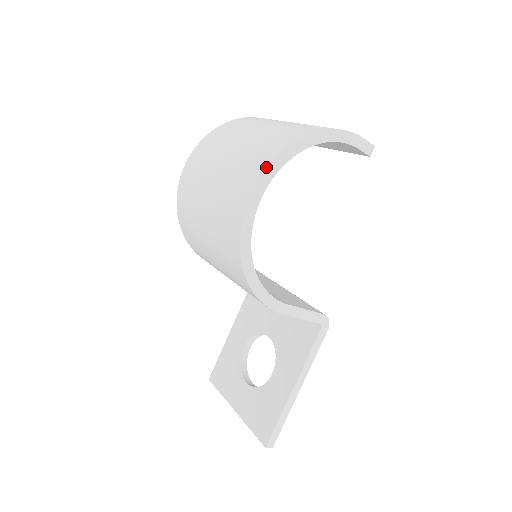
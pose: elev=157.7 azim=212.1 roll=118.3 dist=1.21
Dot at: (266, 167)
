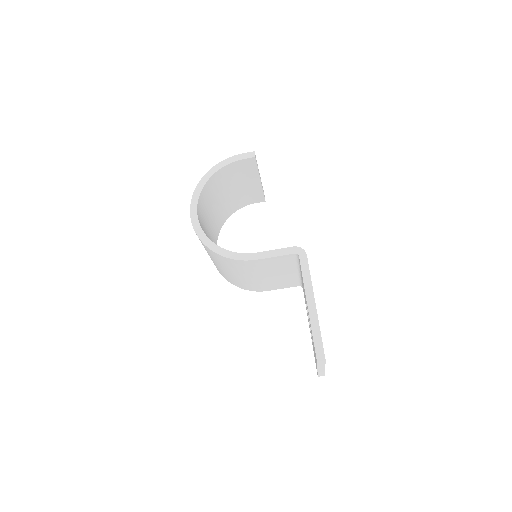
Dot at: (192, 199)
